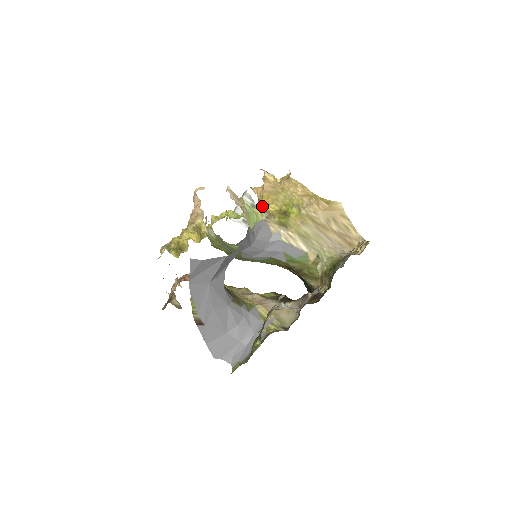
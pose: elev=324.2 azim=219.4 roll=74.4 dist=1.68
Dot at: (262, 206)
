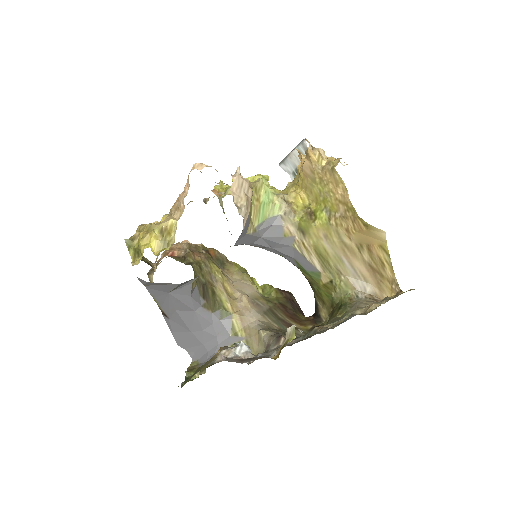
Dot at: (296, 186)
